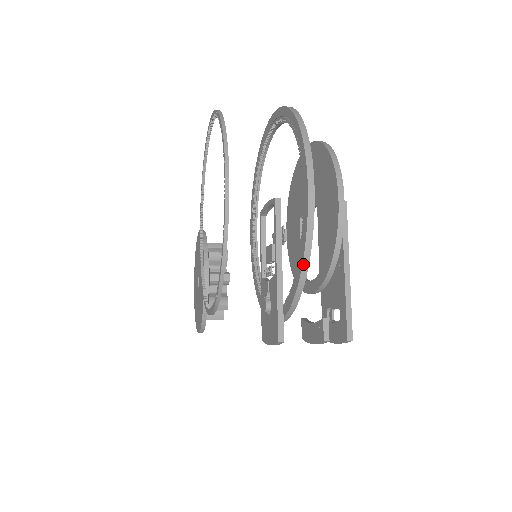
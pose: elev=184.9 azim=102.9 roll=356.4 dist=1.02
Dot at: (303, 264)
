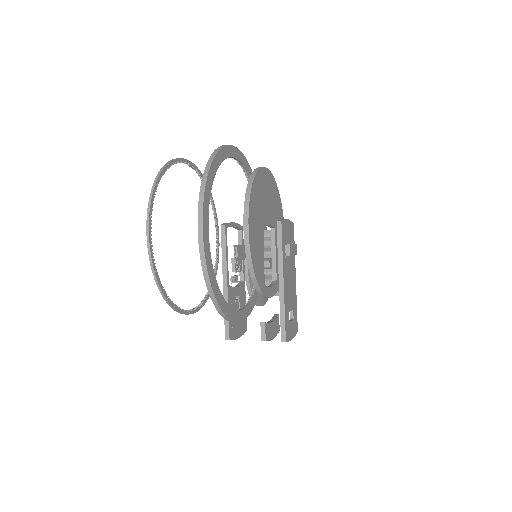
Dot at: (208, 290)
